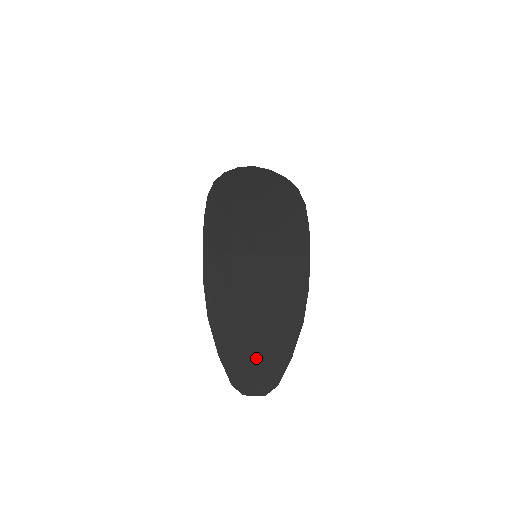
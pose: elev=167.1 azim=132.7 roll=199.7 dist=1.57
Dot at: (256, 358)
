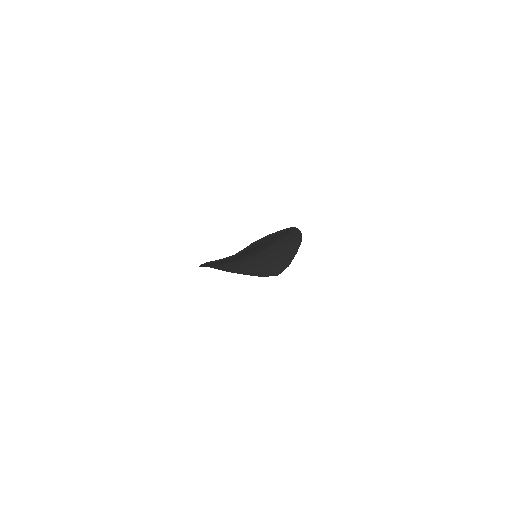
Dot at: occluded
